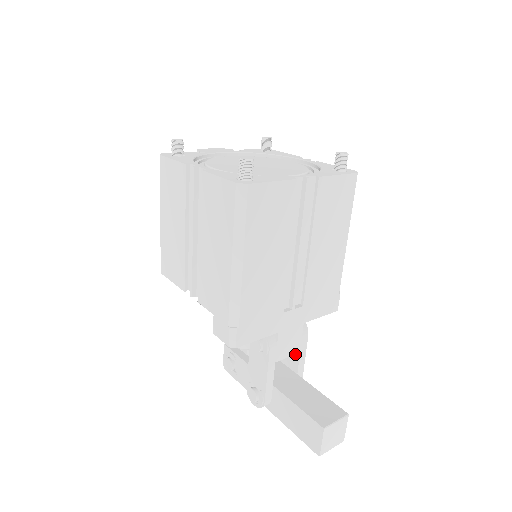
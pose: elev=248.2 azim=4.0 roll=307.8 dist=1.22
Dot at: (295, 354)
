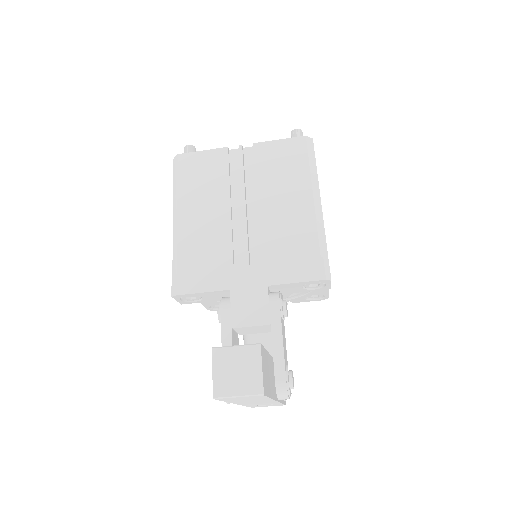
Dot at: (272, 333)
